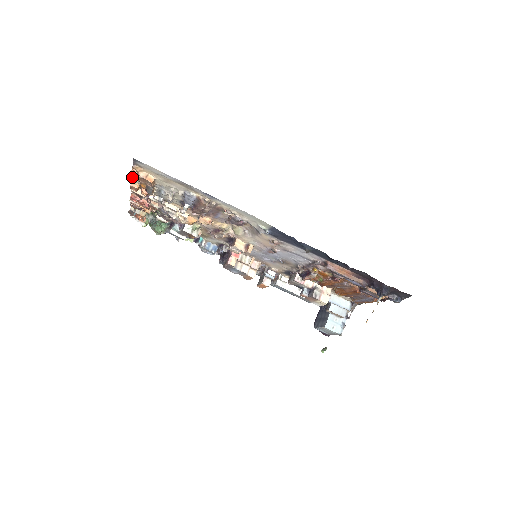
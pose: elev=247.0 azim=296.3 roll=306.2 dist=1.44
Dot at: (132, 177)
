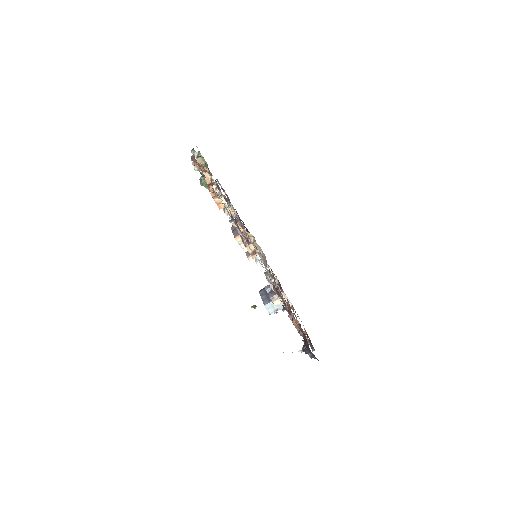
Dot at: (209, 189)
